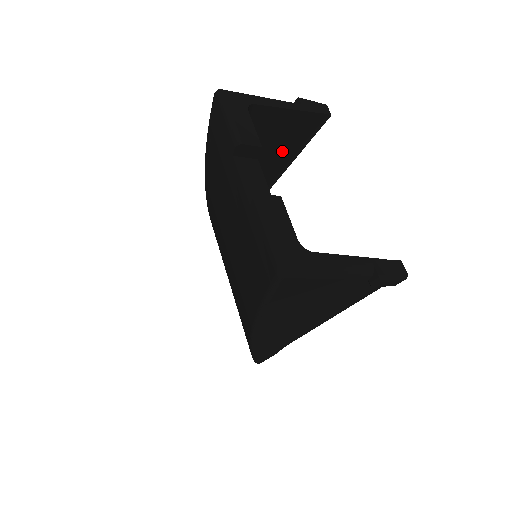
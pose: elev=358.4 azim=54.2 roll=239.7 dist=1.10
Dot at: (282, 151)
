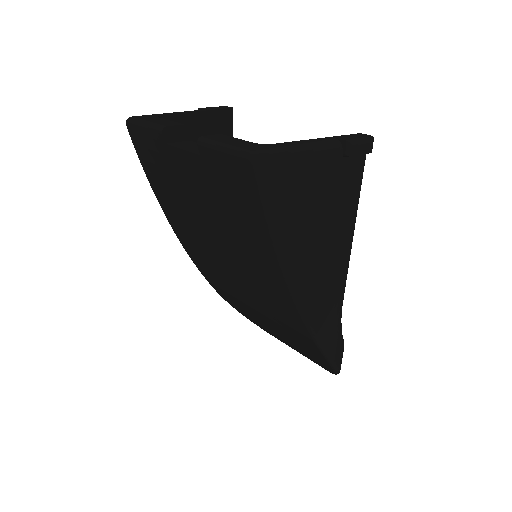
Dot at: occluded
